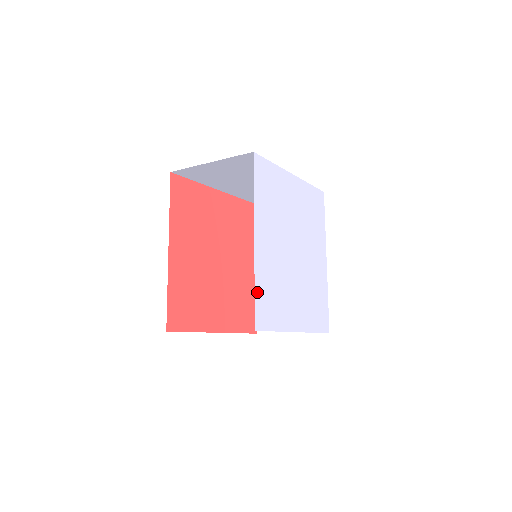
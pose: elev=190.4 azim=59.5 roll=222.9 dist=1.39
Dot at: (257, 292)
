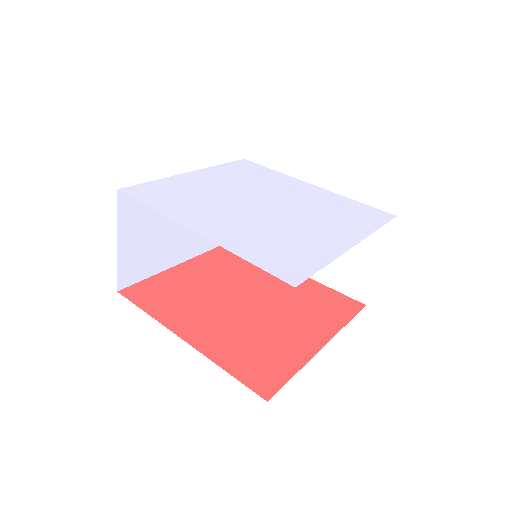
Dot at: (154, 184)
